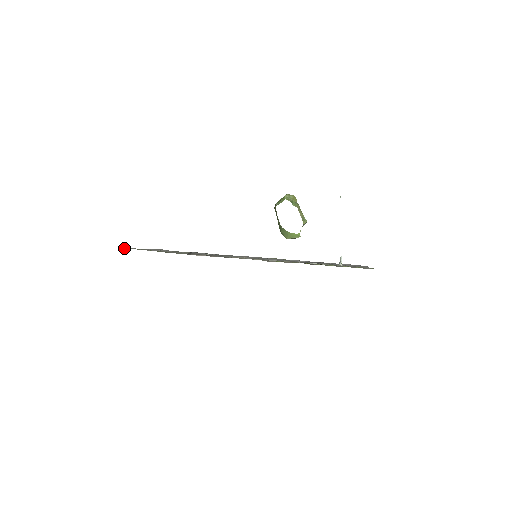
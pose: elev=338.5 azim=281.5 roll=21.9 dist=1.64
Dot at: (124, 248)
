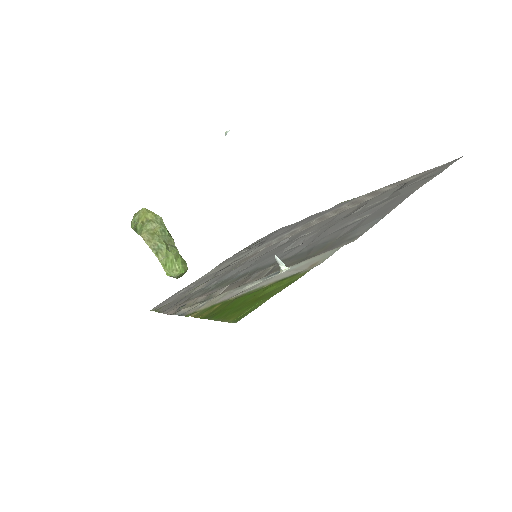
Dot at: (151, 310)
